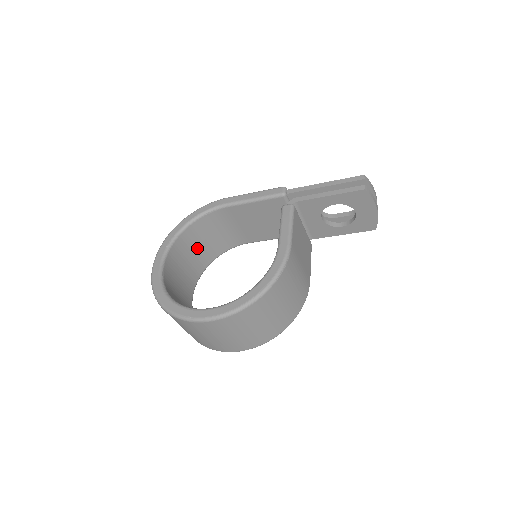
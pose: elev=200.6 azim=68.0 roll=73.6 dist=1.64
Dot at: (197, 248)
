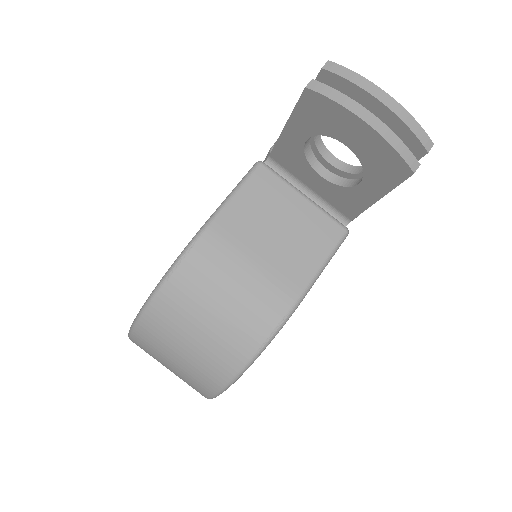
Dot at: occluded
